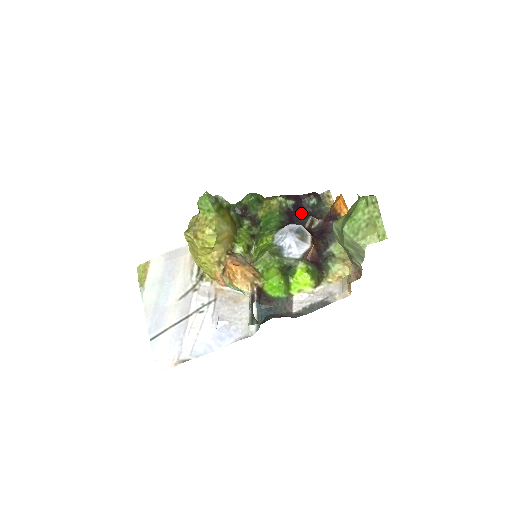
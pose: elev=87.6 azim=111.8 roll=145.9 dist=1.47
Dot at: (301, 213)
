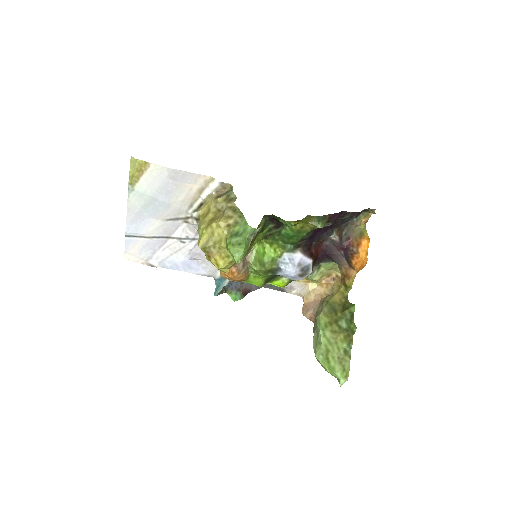
Dot at: (329, 227)
